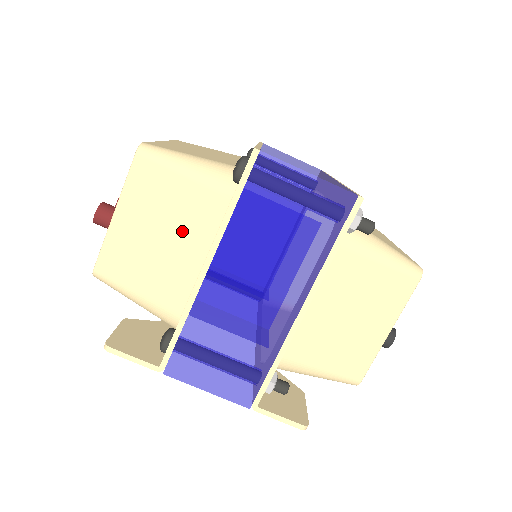
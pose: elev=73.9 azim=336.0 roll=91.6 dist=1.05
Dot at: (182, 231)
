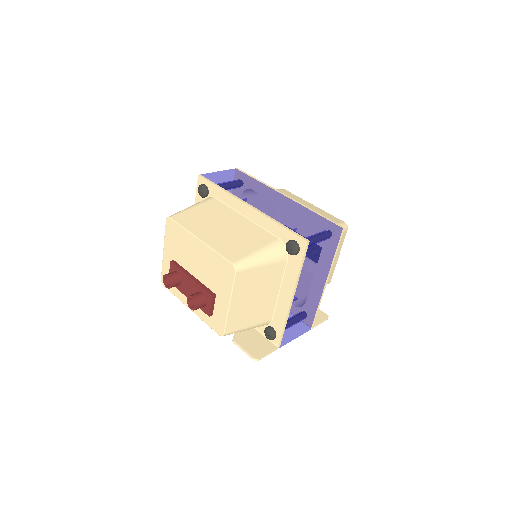
Dot at: (266, 288)
